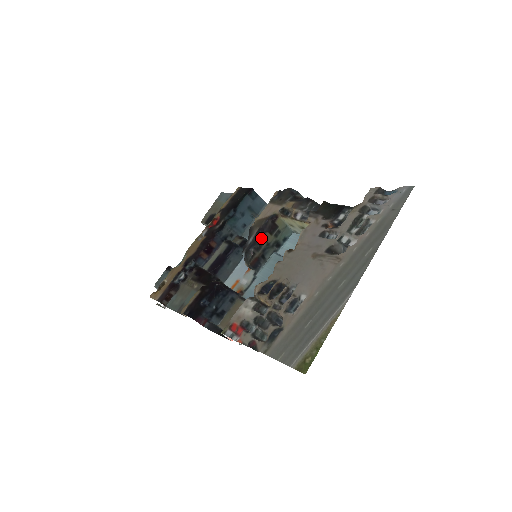
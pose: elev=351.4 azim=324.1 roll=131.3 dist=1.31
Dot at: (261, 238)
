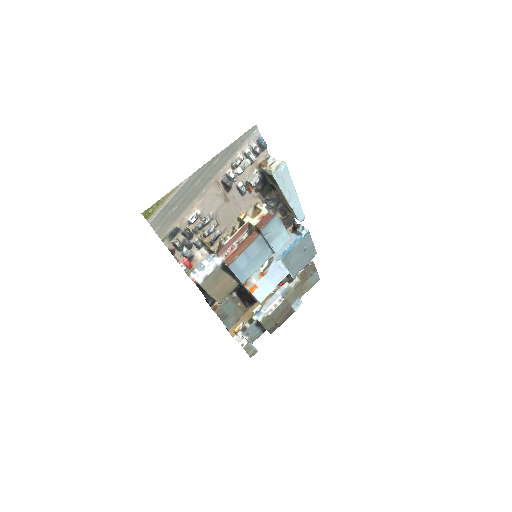
Dot at: occluded
